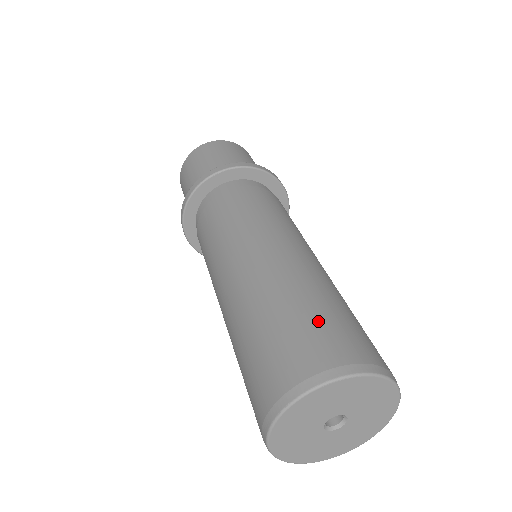
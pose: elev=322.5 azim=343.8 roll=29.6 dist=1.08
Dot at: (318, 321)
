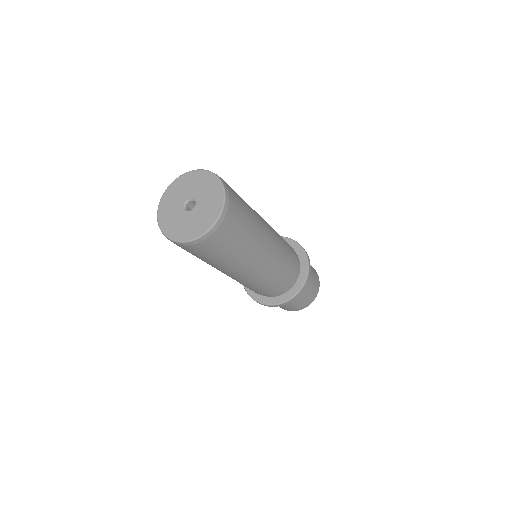
Dot at: occluded
